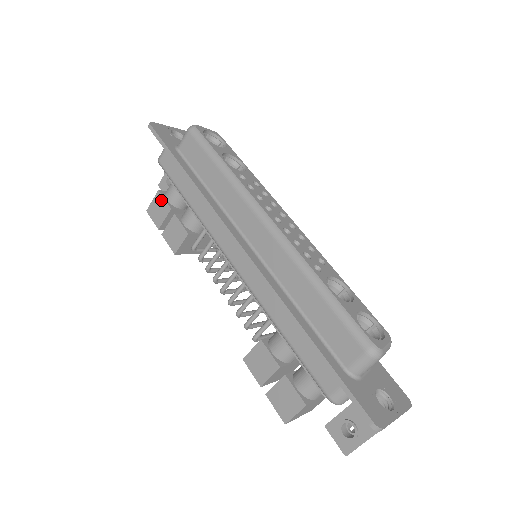
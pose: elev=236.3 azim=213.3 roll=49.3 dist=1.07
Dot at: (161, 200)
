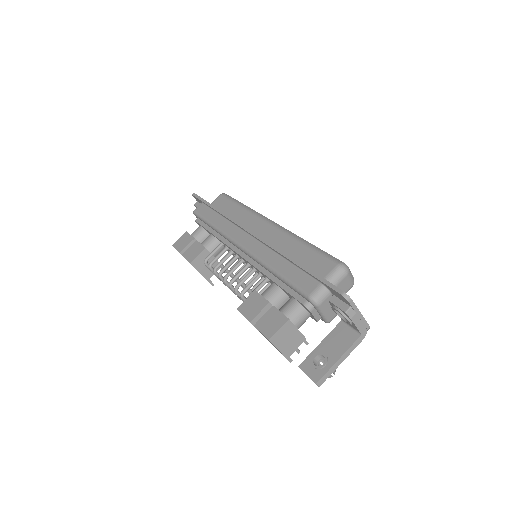
Dot at: (187, 236)
